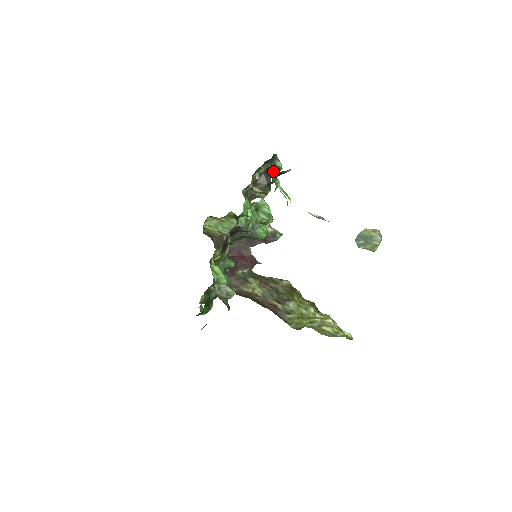
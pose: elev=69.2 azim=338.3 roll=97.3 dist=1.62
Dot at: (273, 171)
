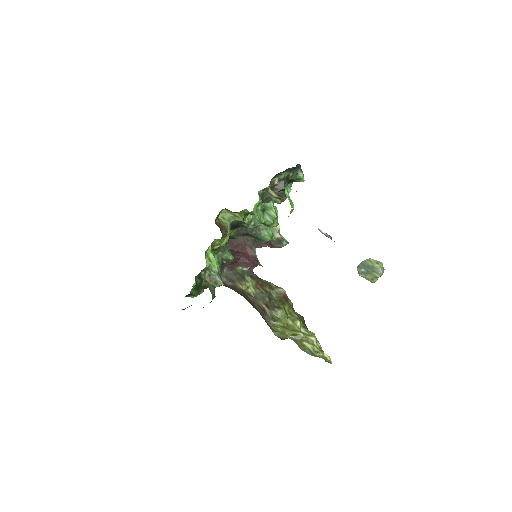
Dot at: occluded
